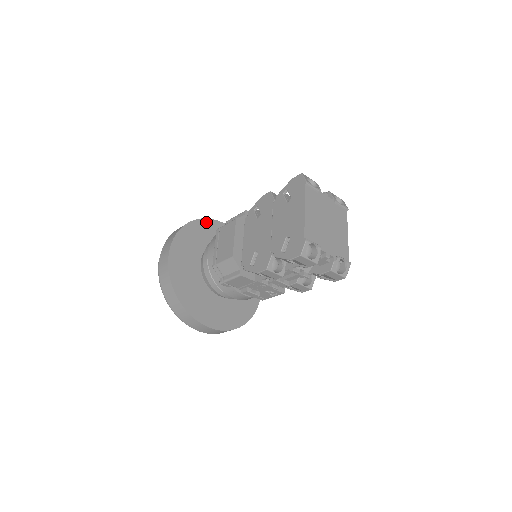
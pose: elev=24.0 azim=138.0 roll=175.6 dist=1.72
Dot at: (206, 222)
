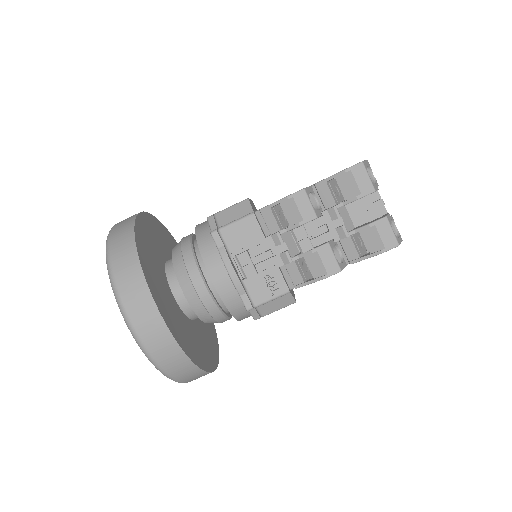
Dot at: occluded
